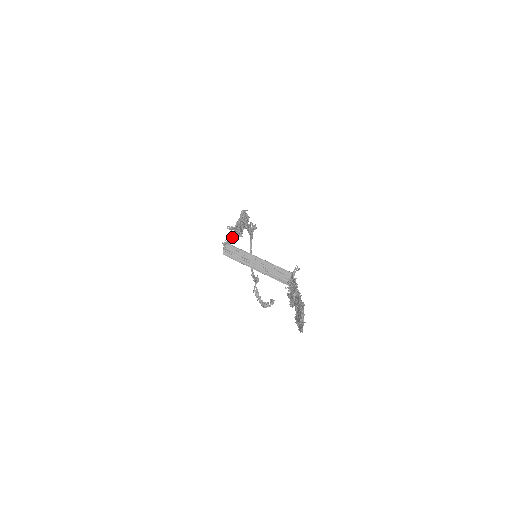
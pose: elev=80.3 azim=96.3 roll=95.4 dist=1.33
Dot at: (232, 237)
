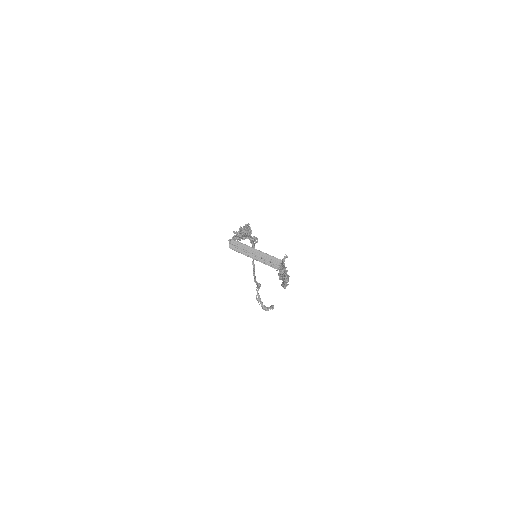
Dot at: (236, 236)
